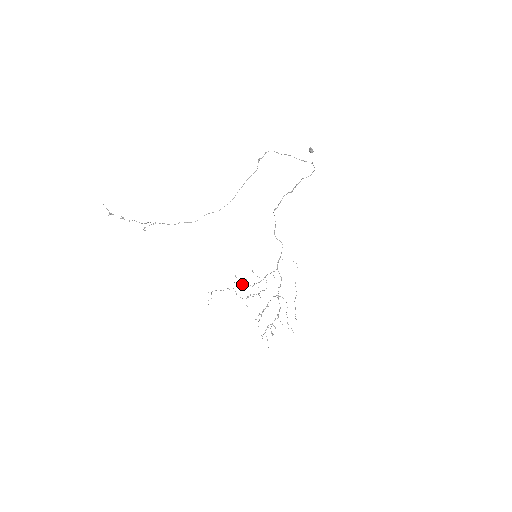
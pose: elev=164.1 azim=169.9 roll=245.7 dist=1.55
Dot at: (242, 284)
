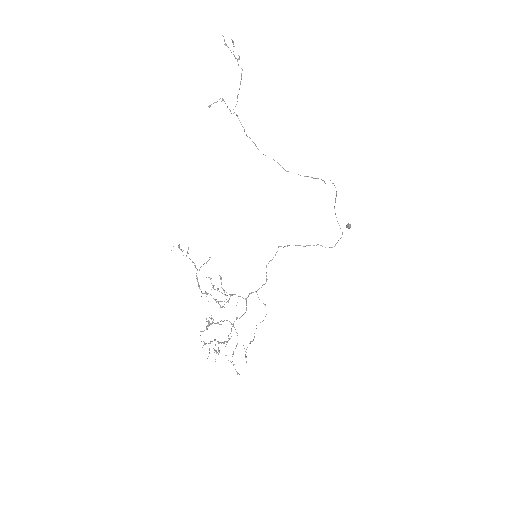
Dot at: occluded
